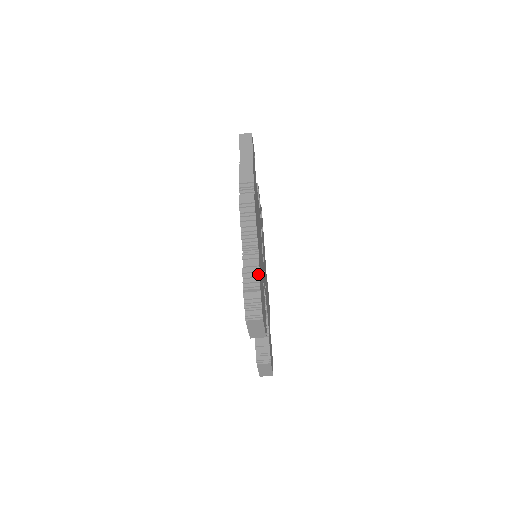
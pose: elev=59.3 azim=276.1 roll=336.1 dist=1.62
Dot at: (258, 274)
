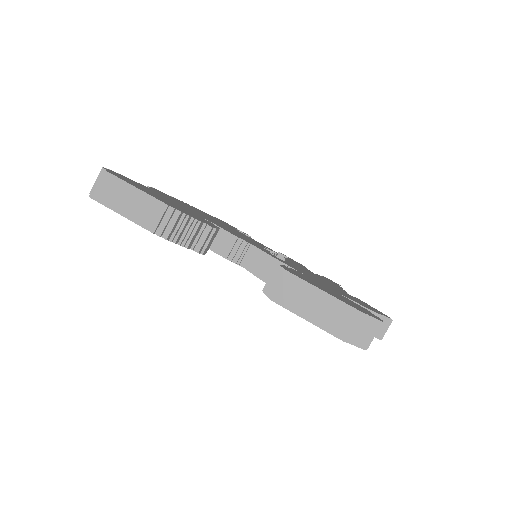
Dot at: occluded
